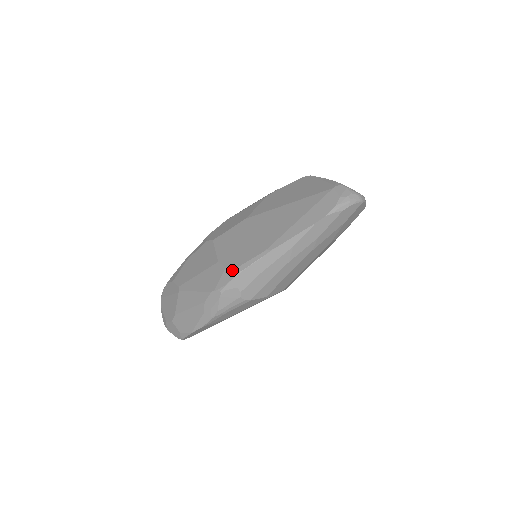
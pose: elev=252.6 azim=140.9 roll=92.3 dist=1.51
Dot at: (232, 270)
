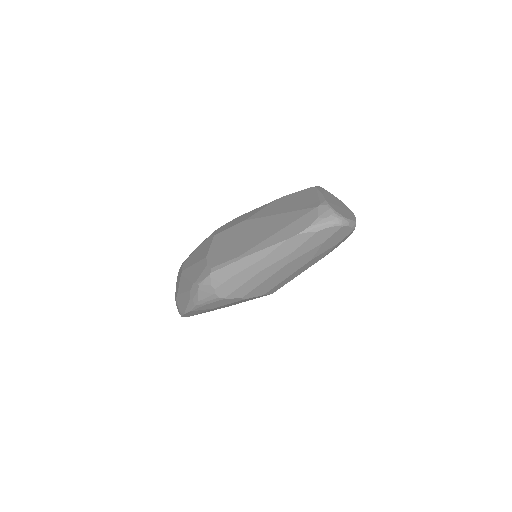
Dot at: (210, 268)
